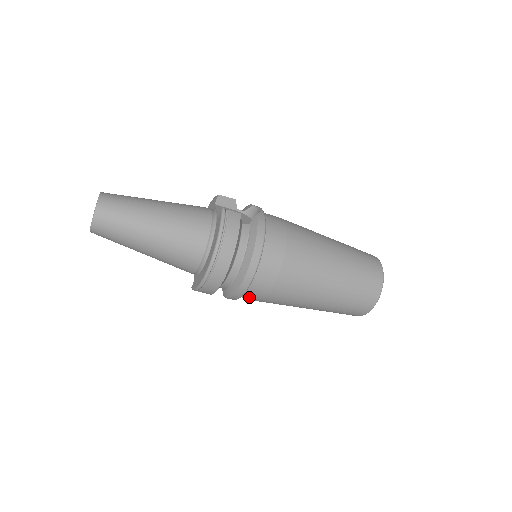
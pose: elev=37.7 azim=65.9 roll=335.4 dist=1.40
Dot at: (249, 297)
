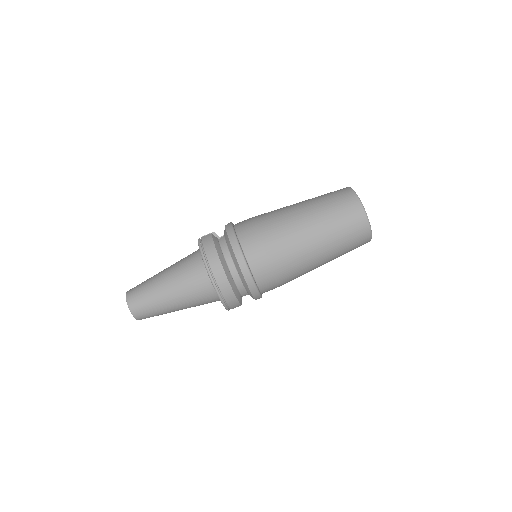
Dot at: (265, 284)
